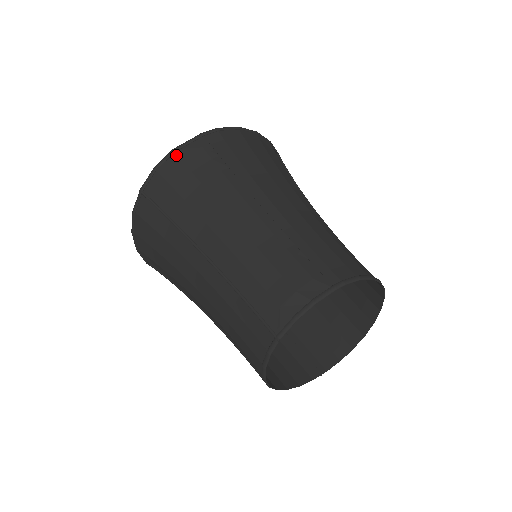
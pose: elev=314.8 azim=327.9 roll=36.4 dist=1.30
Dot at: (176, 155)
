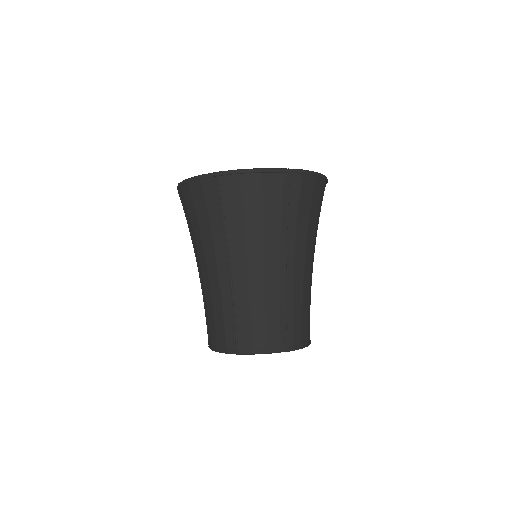
Dot at: (262, 175)
